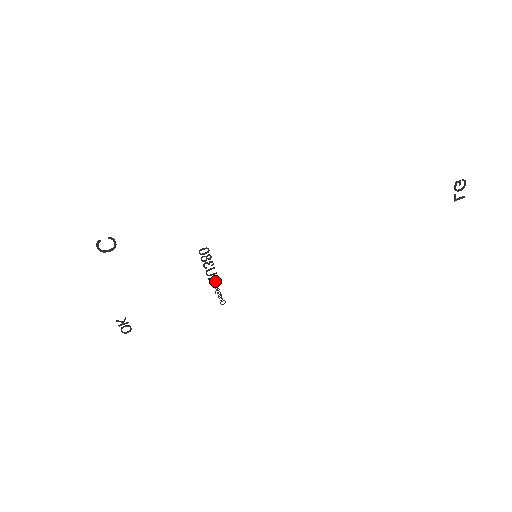
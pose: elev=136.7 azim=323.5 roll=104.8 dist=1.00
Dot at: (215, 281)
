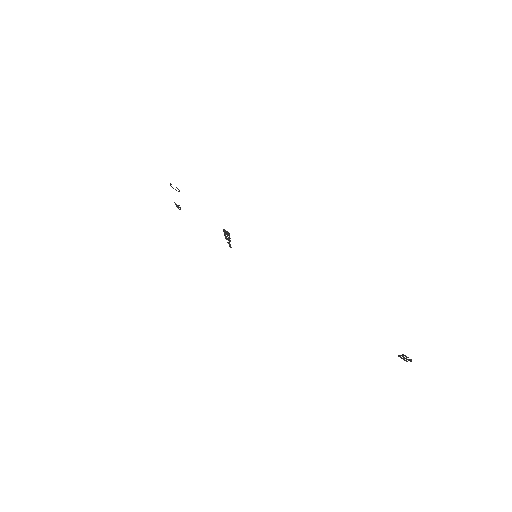
Dot at: (229, 241)
